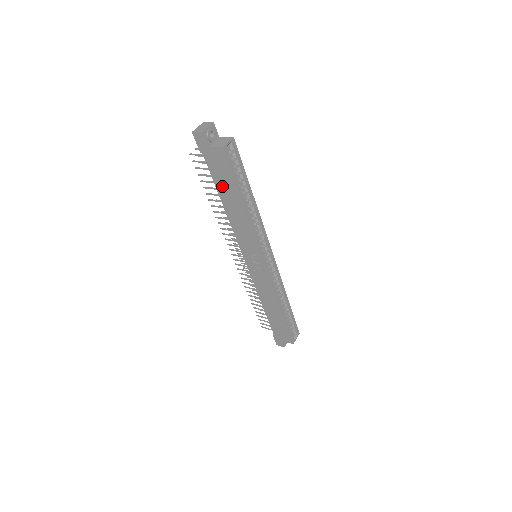
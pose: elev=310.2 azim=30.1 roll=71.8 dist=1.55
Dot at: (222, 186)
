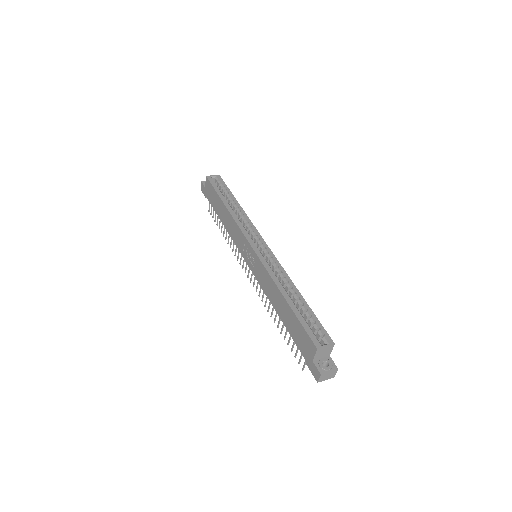
Dot at: (216, 207)
